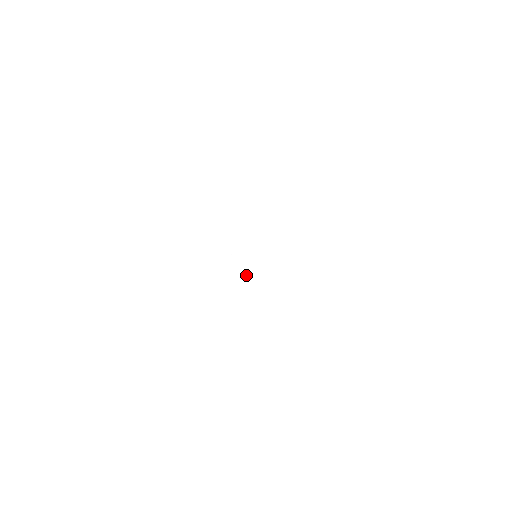
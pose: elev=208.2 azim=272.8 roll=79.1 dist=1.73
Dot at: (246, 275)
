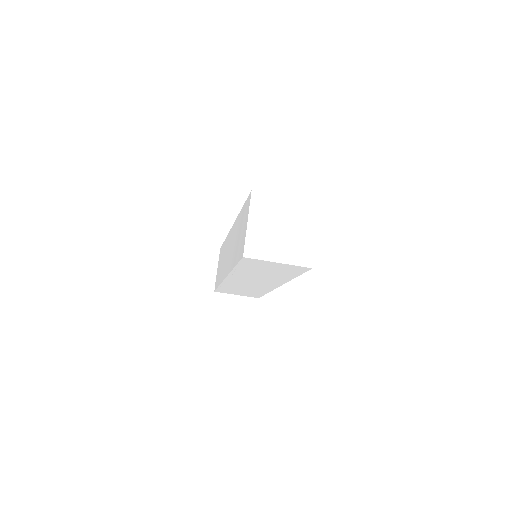
Dot at: (243, 281)
